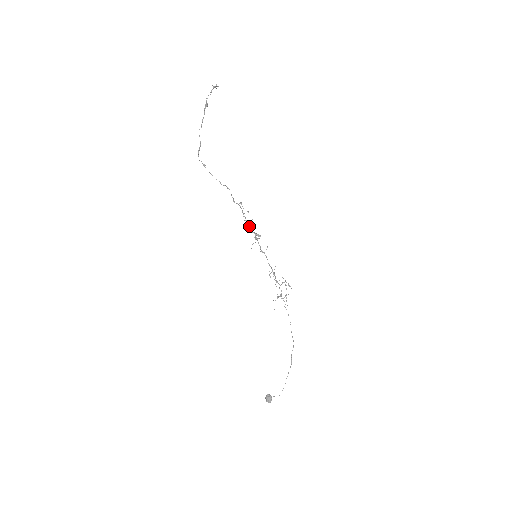
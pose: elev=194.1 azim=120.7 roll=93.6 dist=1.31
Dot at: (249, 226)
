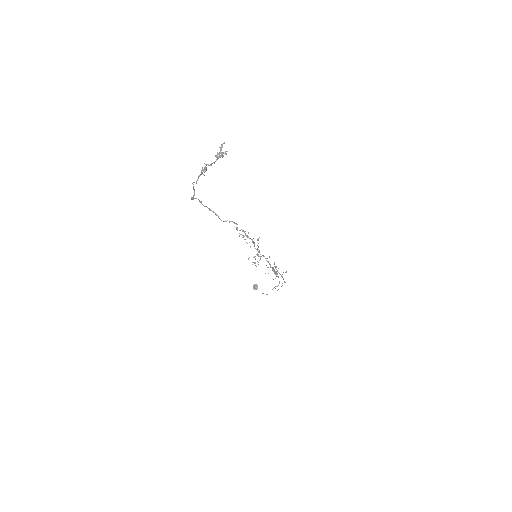
Dot at: (252, 242)
